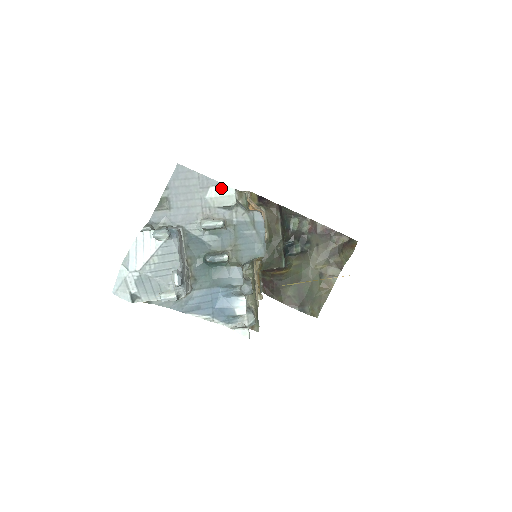
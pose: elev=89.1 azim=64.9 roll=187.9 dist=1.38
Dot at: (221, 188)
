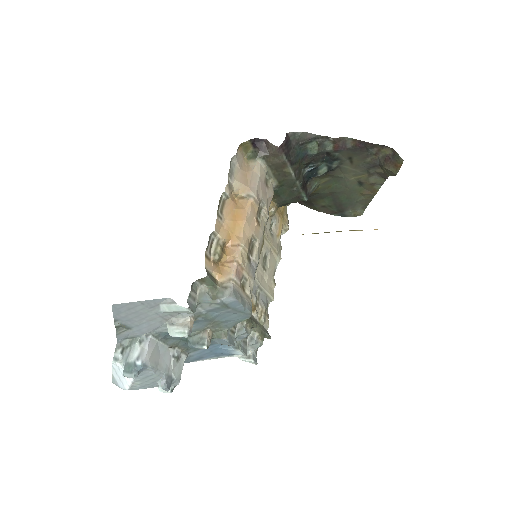
Dot at: (172, 306)
